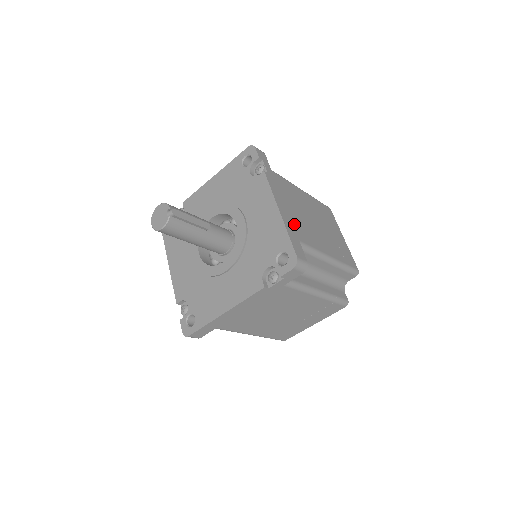
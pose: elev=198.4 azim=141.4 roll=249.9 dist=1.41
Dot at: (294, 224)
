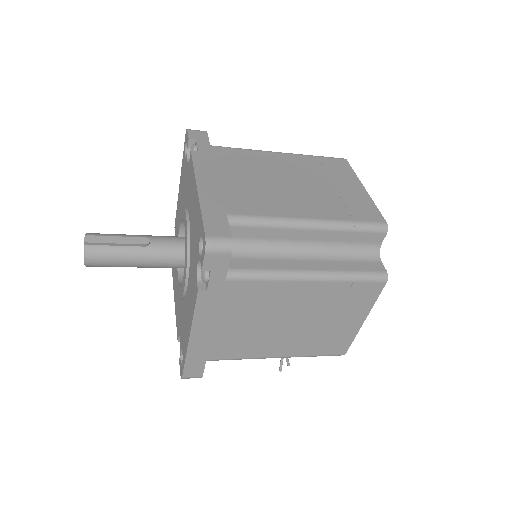
Dot at: (227, 196)
